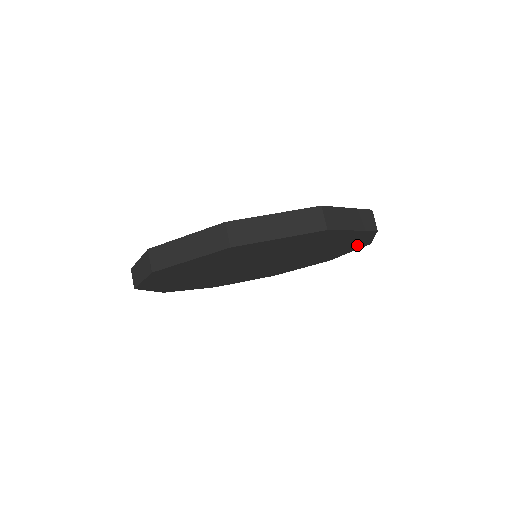
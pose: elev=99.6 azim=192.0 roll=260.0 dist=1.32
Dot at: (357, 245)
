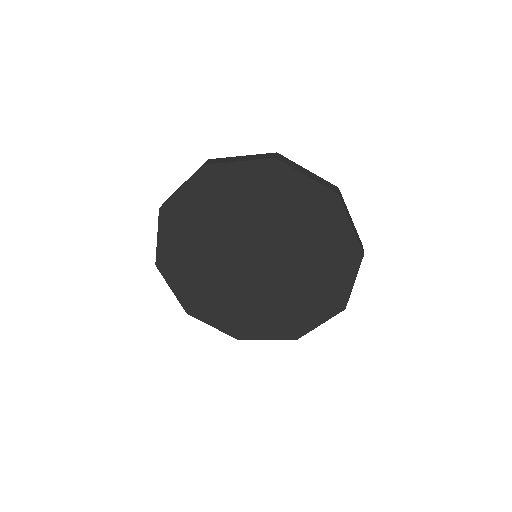
Dot at: (347, 249)
